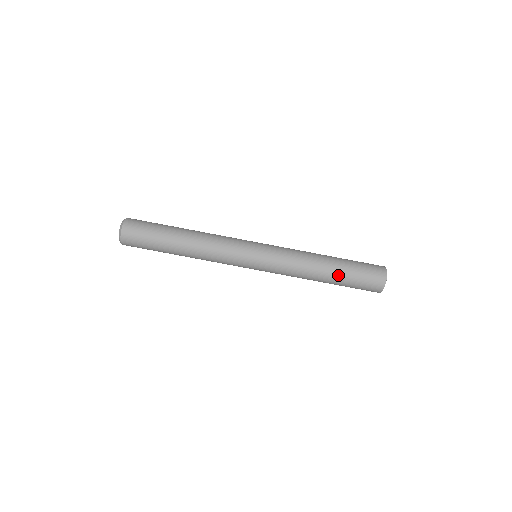
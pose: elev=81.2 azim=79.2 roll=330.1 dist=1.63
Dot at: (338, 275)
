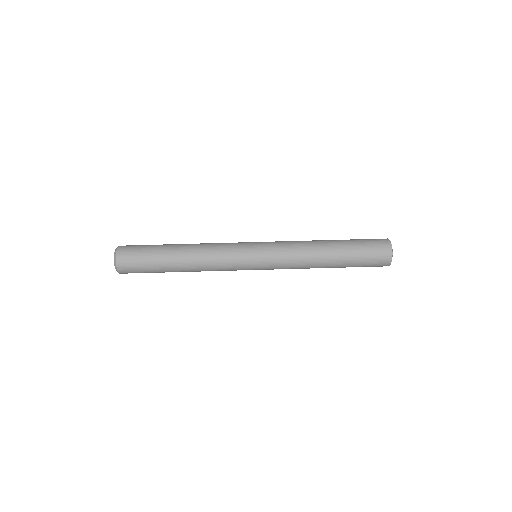
Dot at: (340, 240)
